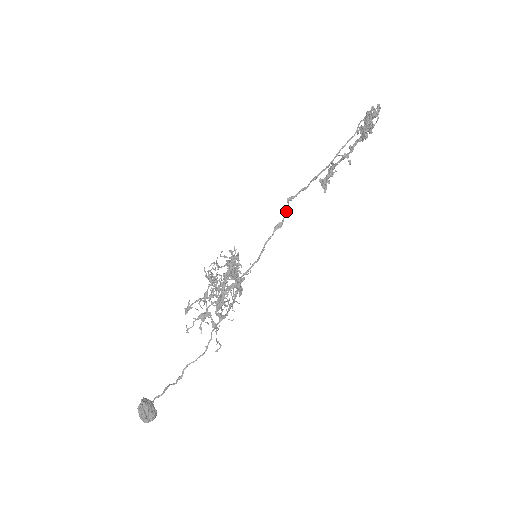
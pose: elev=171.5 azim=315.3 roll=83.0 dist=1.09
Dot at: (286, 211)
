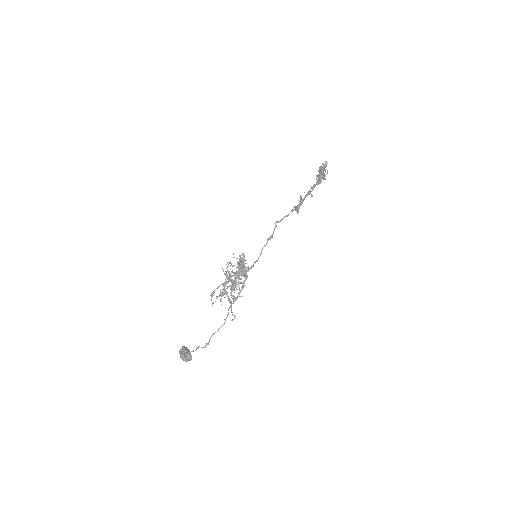
Dot at: occluded
